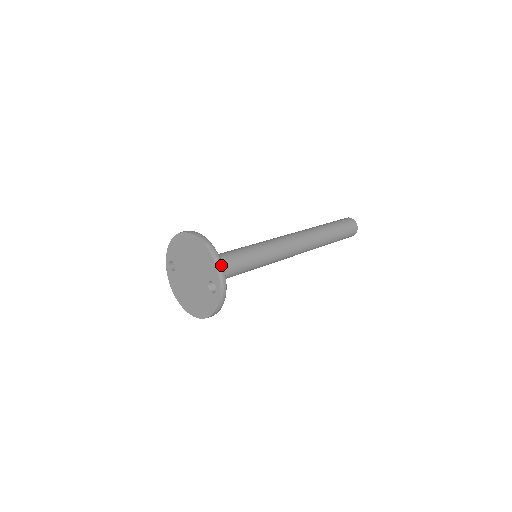
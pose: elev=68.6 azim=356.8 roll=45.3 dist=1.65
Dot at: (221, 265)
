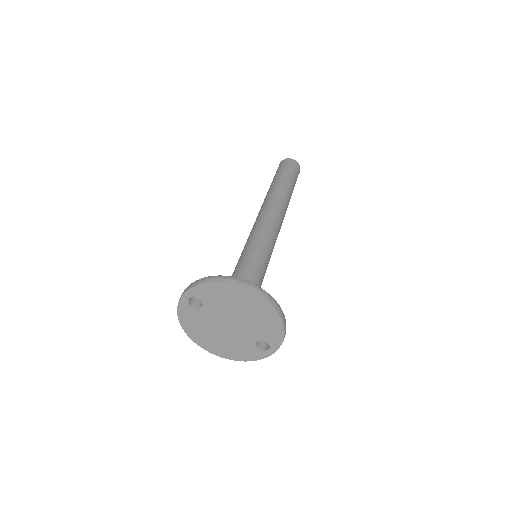
Dot at: occluded
